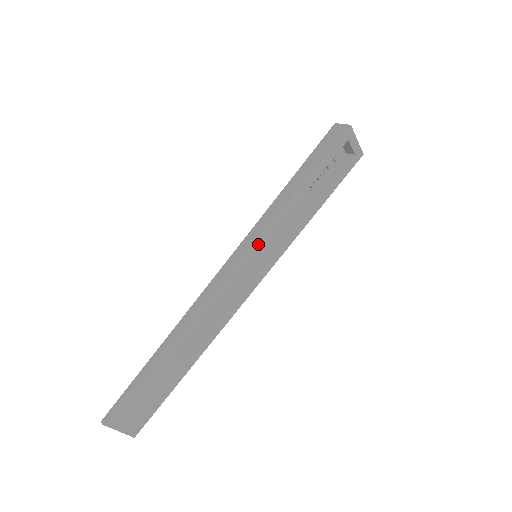
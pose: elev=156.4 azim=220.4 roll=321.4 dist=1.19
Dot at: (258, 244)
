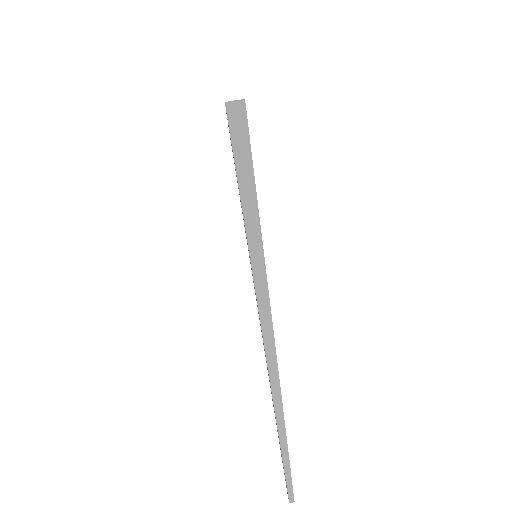
Dot at: (262, 242)
